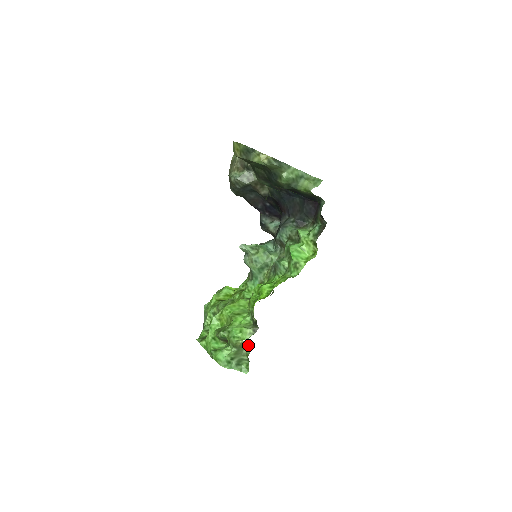
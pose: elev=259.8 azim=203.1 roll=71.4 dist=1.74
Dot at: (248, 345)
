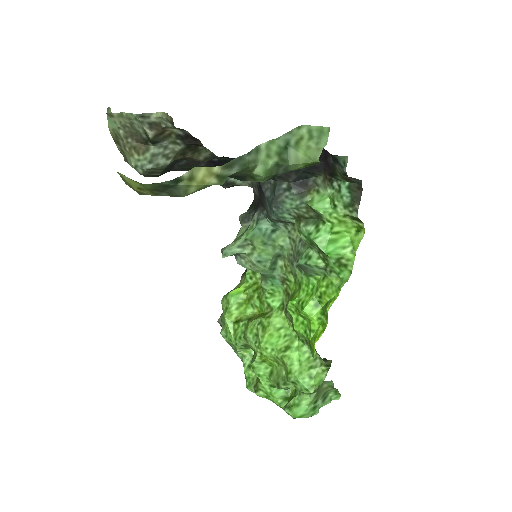
Dot at: (328, 382)
